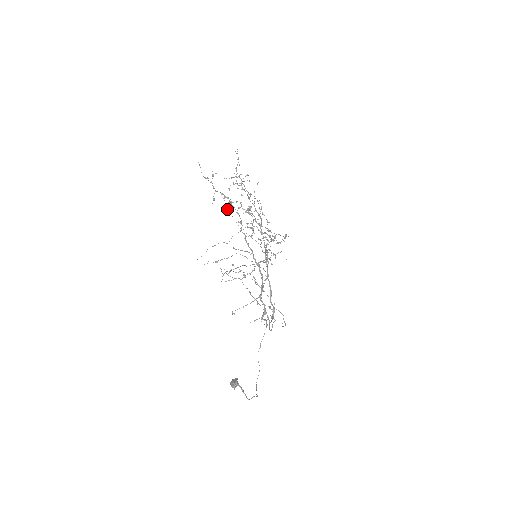
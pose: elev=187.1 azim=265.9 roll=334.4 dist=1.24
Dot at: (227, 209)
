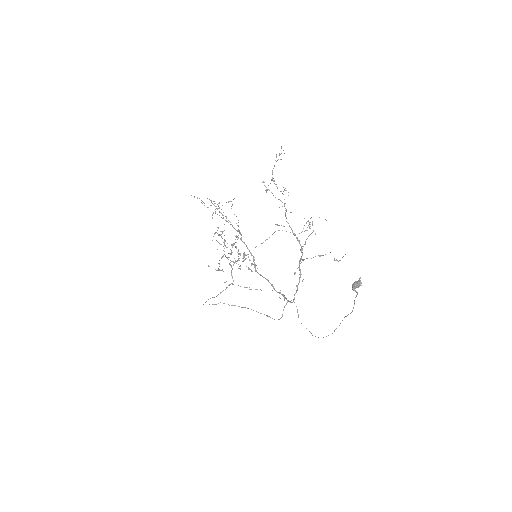
Dot at: (271, 192)
